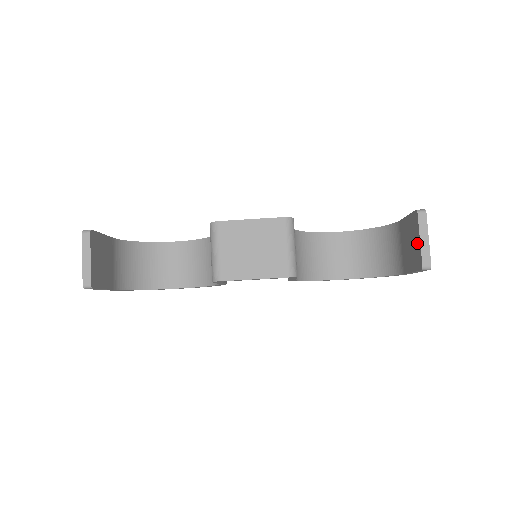
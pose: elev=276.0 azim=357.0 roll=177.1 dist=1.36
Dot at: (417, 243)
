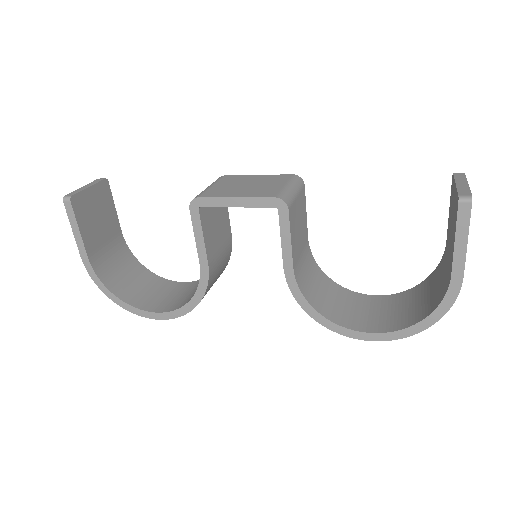
Dot at: (454, 196)
